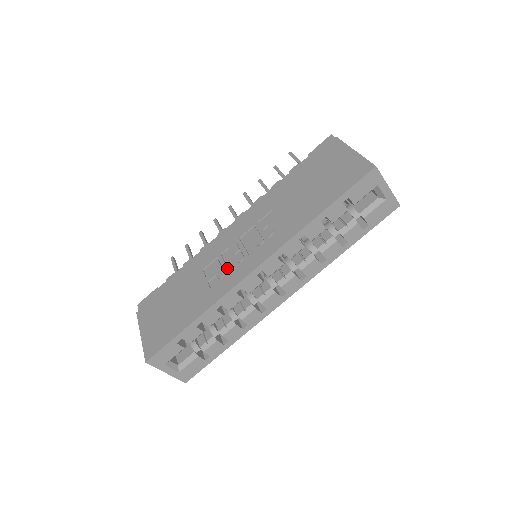
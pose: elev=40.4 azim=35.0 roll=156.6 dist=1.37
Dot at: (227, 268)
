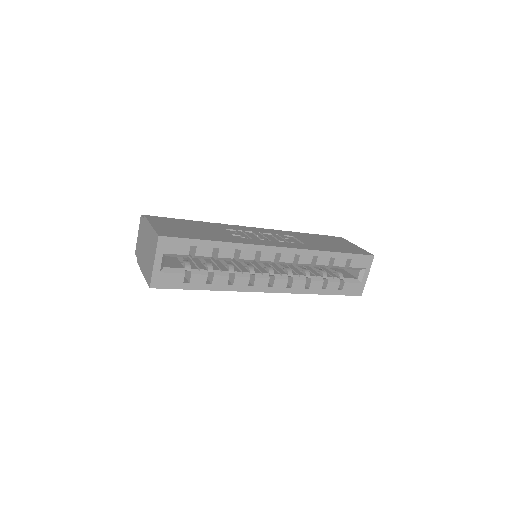
Dot at: (252, 237)
